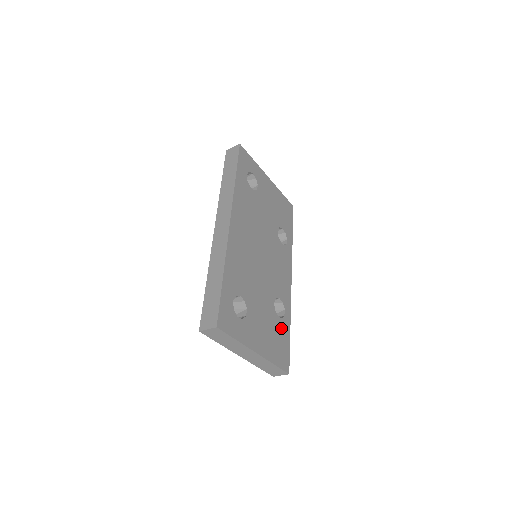
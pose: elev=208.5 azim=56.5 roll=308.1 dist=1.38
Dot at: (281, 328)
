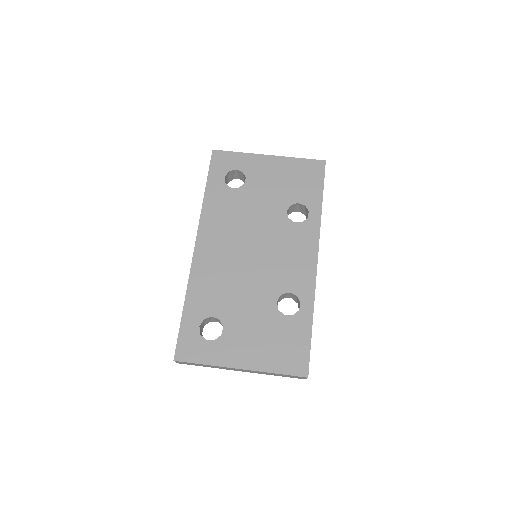
Dot at: (292, 327)
